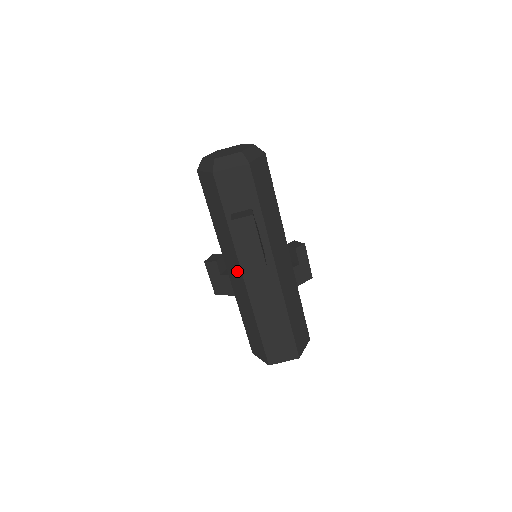
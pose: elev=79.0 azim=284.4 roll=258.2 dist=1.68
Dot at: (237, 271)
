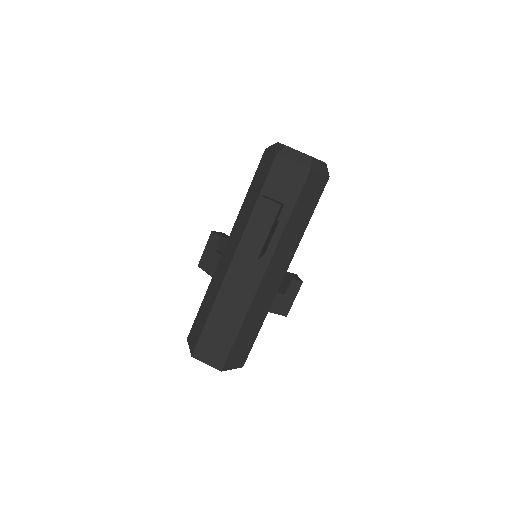
Dot at: (231, 253)
